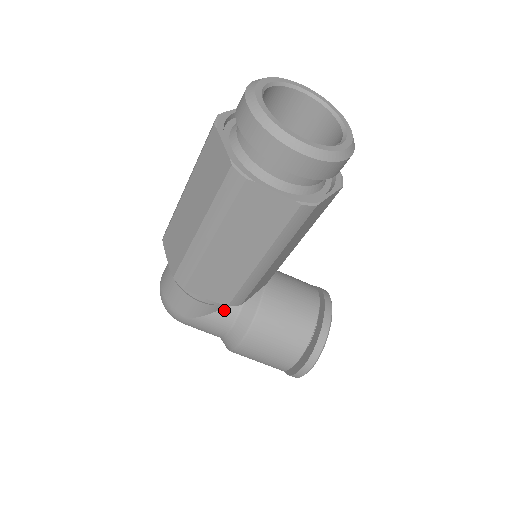
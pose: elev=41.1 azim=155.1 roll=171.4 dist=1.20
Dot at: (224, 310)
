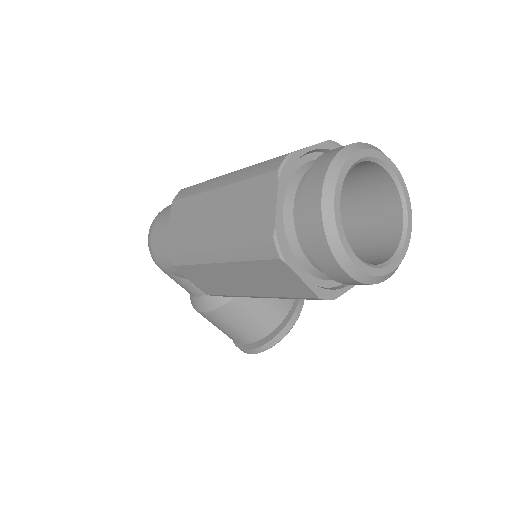
Dot at: occluded
